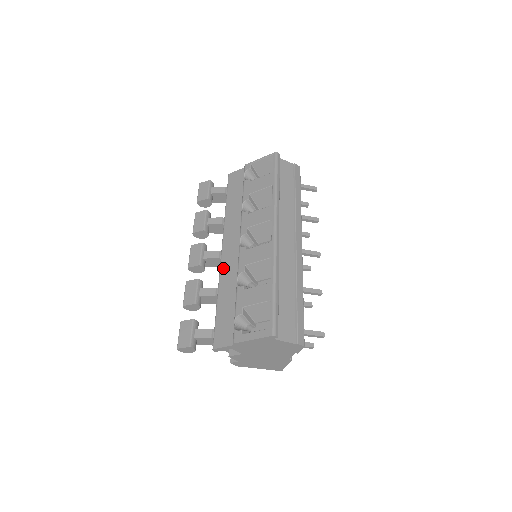
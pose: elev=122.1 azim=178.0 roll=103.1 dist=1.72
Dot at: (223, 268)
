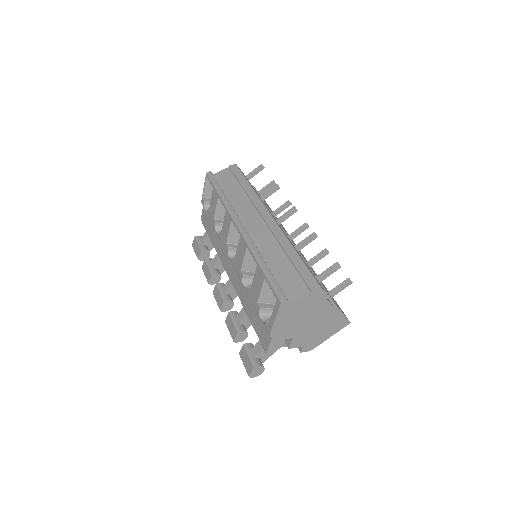
Dot at: (235, 288)
